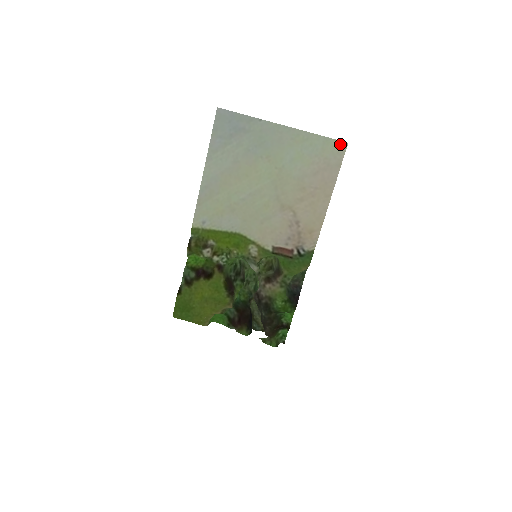
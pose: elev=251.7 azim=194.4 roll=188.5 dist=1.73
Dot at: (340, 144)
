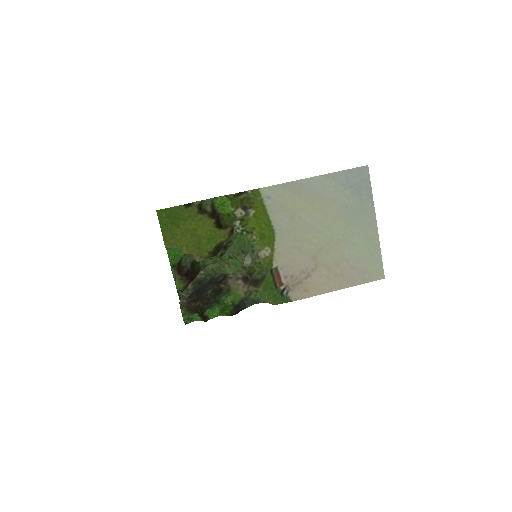
Dot at: (382, 273)
